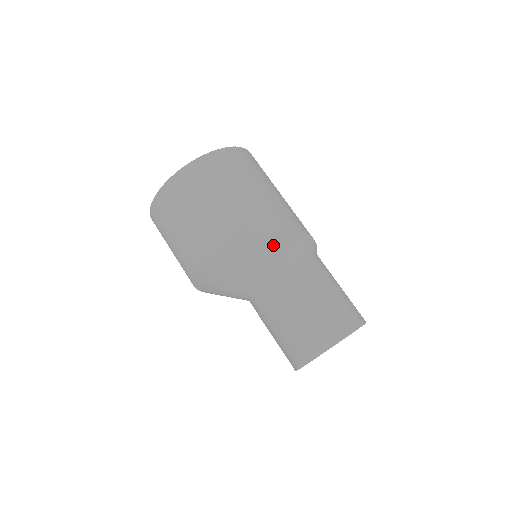
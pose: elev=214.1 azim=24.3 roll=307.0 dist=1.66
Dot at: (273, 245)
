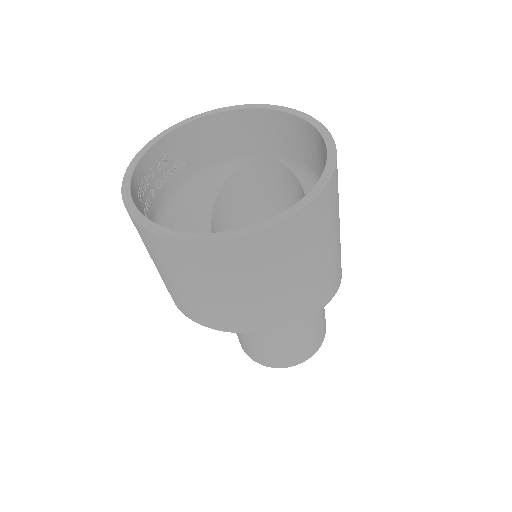
Dot at: occluded
